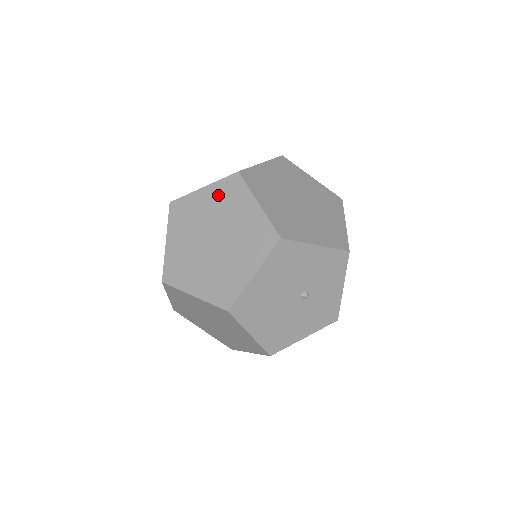
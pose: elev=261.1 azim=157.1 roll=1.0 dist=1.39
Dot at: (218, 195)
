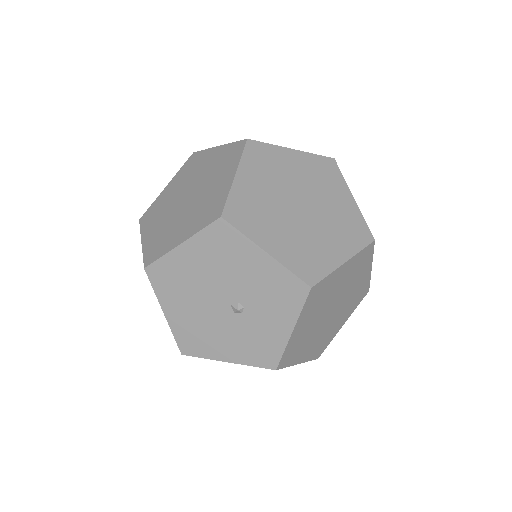
Dot at: (220, 157)
